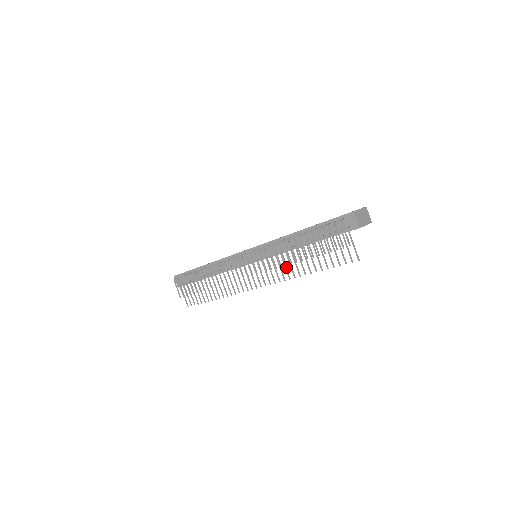
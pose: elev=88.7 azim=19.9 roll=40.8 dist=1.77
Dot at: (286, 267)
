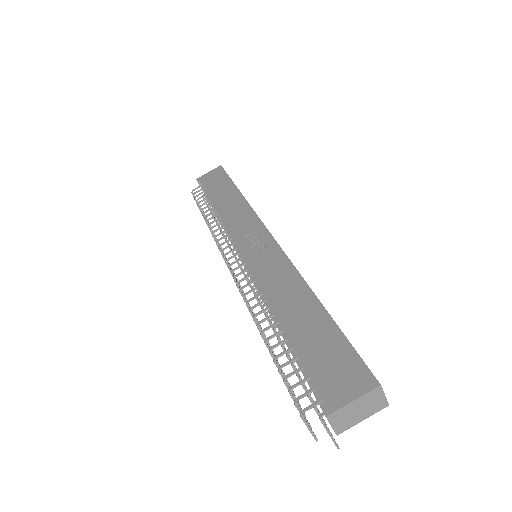
Dot at: occluded
